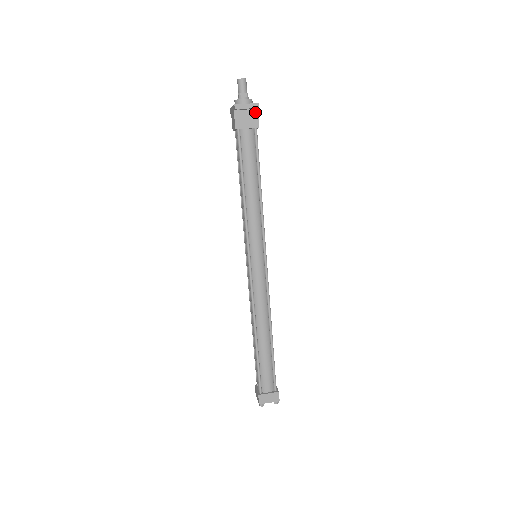
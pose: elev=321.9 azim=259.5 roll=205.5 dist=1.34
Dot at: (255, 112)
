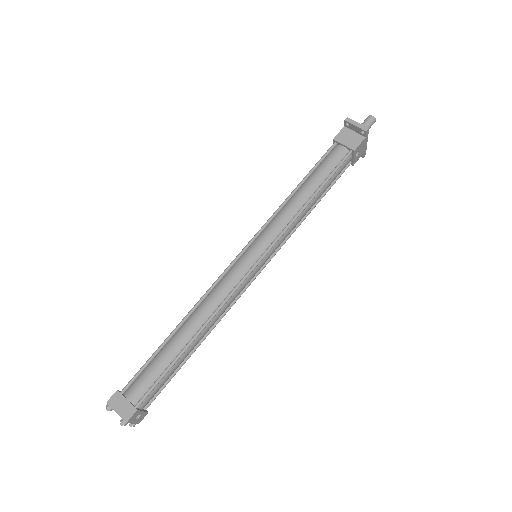
Dot at: (361, 138)
